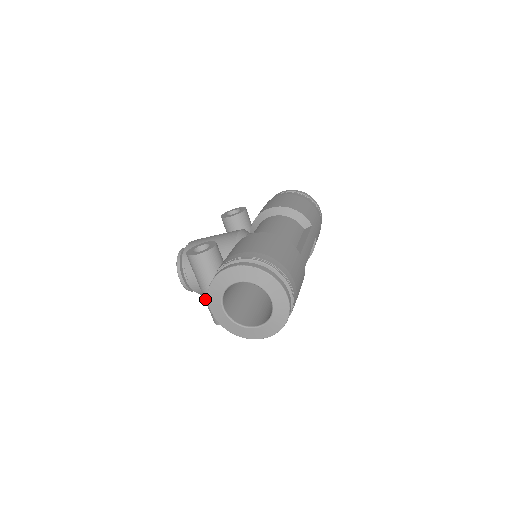
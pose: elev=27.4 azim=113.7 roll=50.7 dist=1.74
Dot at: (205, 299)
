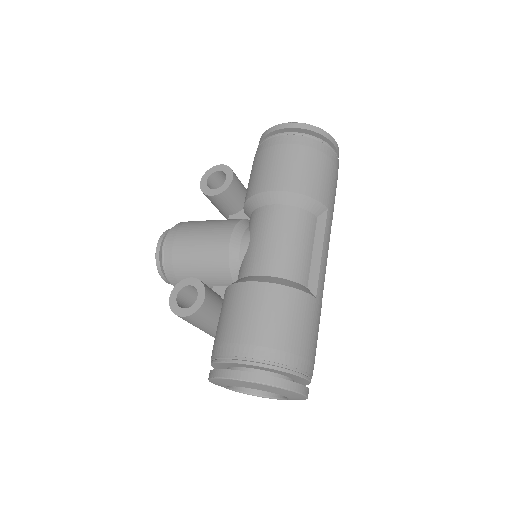
Dot at: occluded
